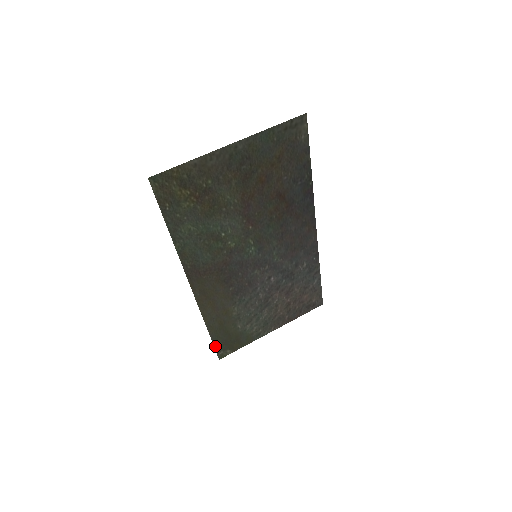
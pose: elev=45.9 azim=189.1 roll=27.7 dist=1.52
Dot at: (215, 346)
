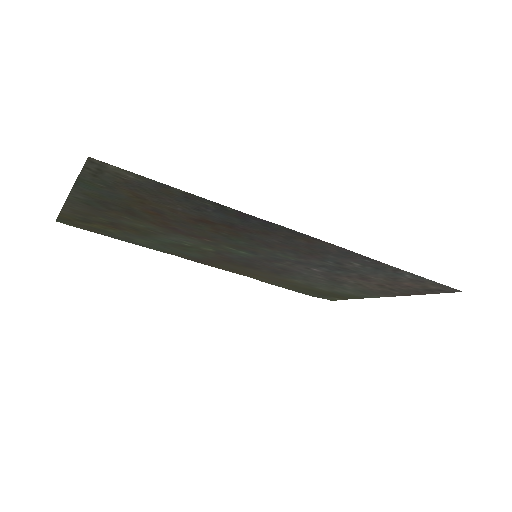
Dot at: (309, 295)
